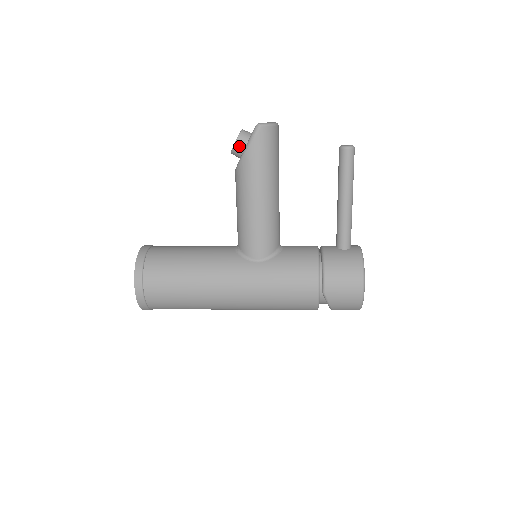
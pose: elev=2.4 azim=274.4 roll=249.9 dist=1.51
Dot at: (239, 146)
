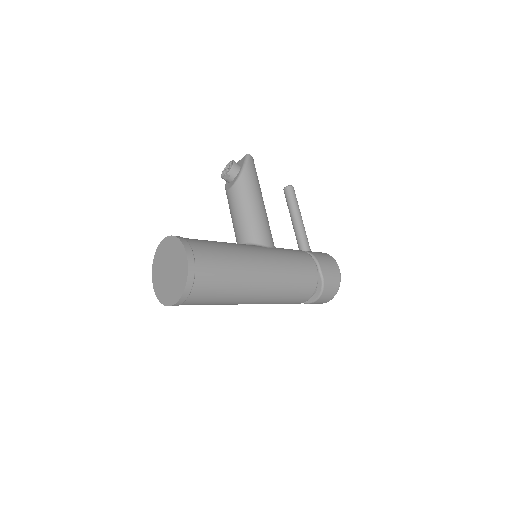
Dot at: (236, 167)
